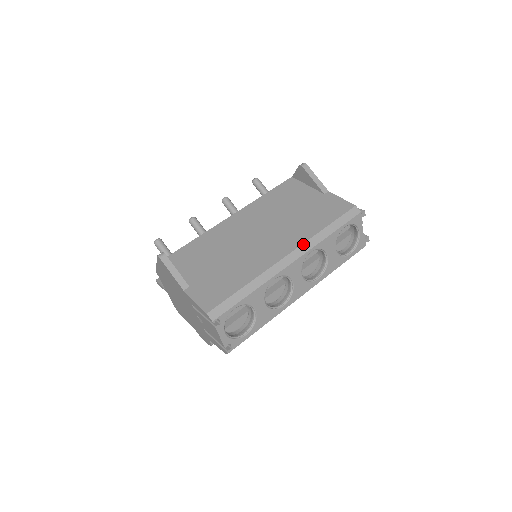
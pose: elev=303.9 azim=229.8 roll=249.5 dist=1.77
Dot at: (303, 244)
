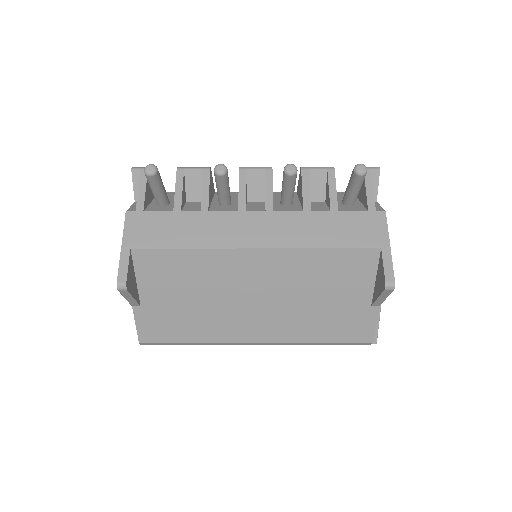
Dot at: (281, 343)
